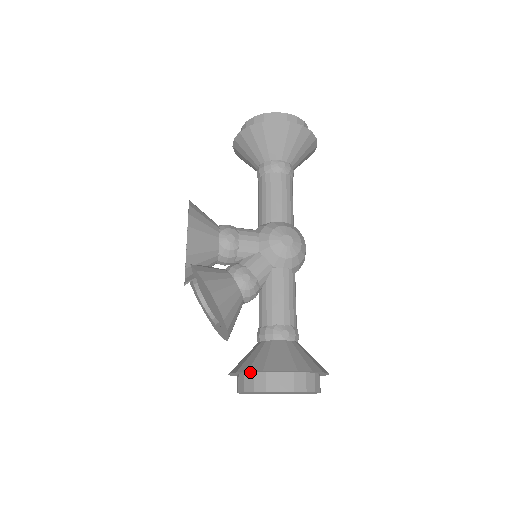
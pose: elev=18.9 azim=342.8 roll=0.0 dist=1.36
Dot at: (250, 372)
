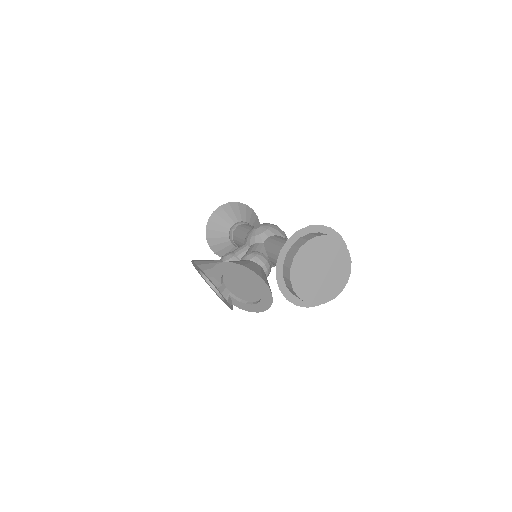
Dot at: (283, 269)
